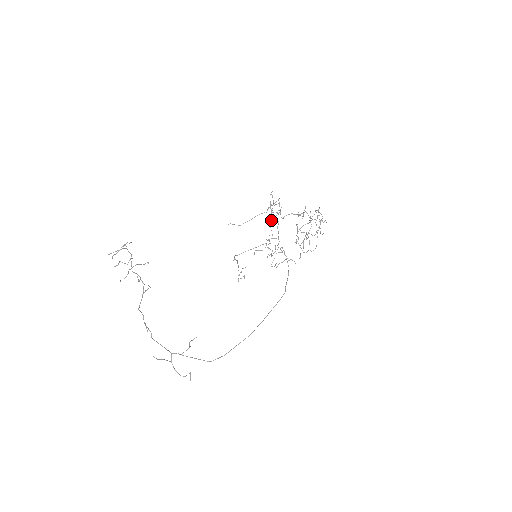
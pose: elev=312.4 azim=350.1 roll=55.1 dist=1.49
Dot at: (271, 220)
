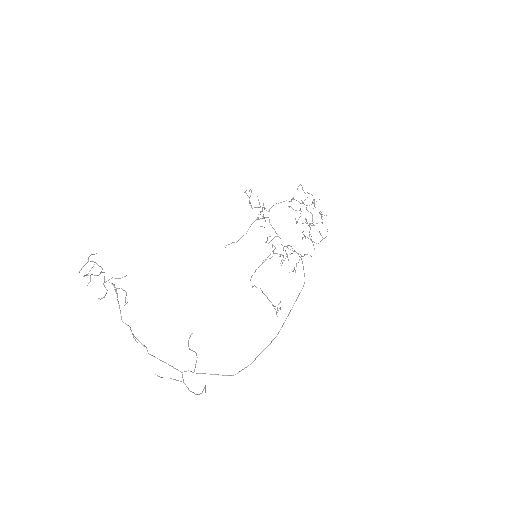
Dot at: (259, 219)
